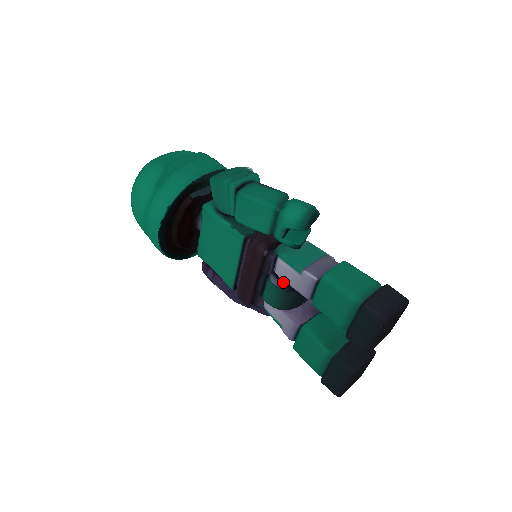
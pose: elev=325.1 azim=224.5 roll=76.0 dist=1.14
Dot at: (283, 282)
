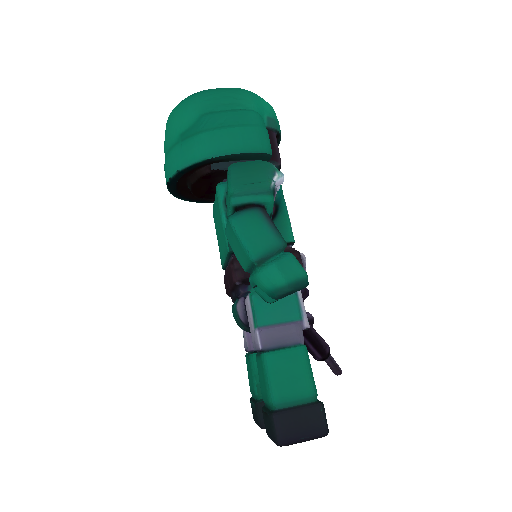
Dot at: occluded
